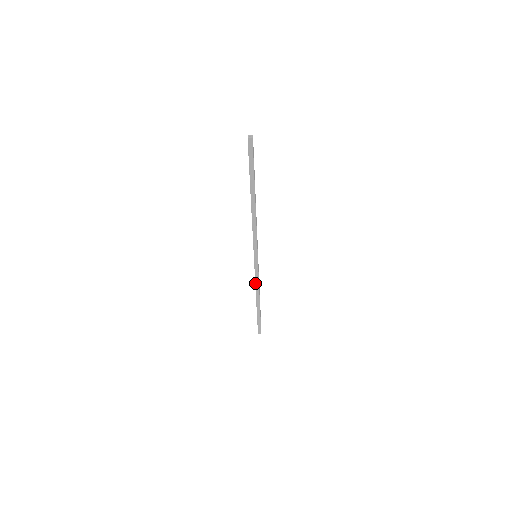
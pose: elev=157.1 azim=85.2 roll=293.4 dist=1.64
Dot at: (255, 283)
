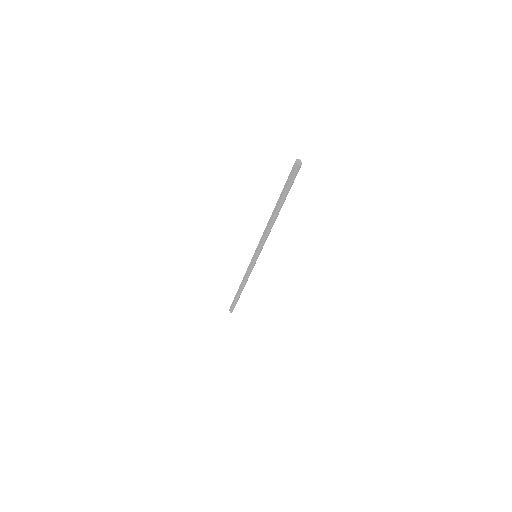
Dot at: (246, 277)
